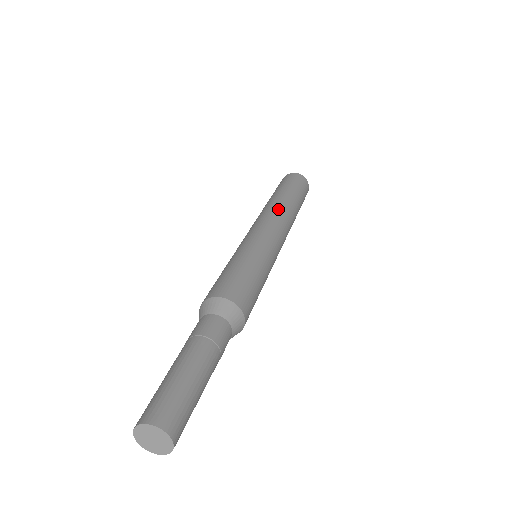
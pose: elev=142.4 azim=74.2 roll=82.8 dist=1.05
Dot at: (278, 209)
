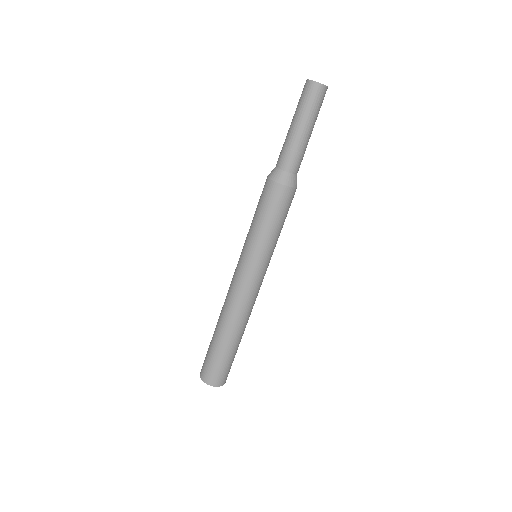
Dot at: occluded
